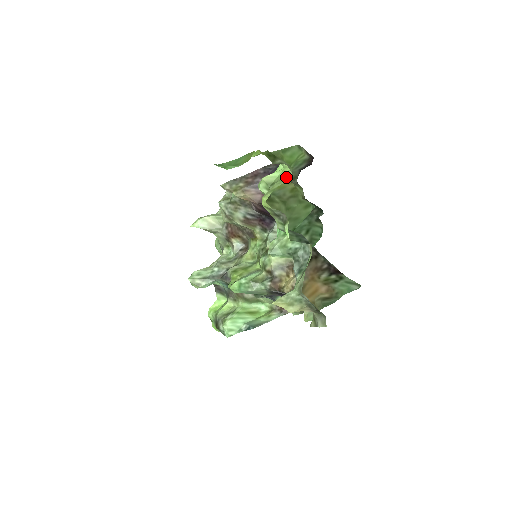
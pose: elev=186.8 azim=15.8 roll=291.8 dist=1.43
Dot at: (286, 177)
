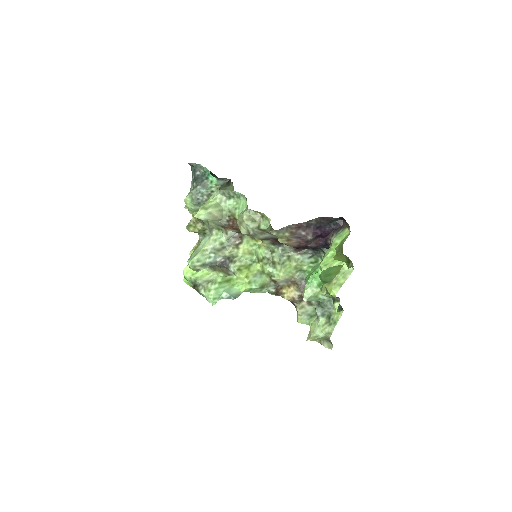
Dot at: (349, 273)
